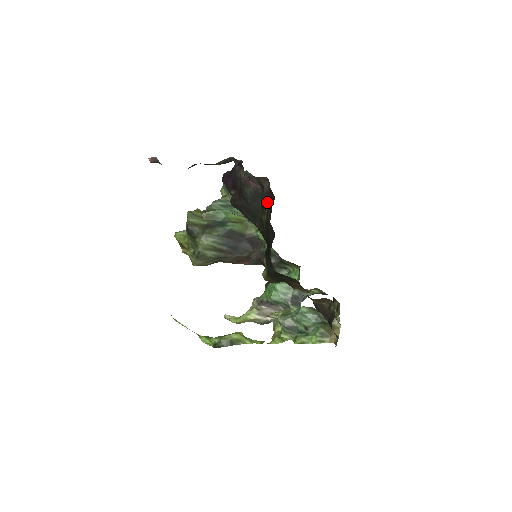
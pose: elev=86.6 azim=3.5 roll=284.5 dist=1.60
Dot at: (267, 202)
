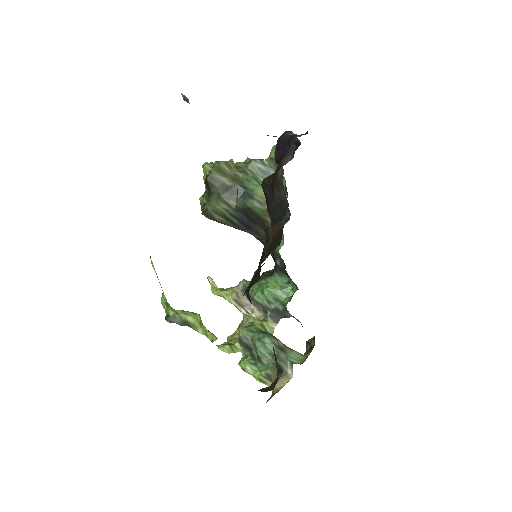
Dot at: (273, 239)
